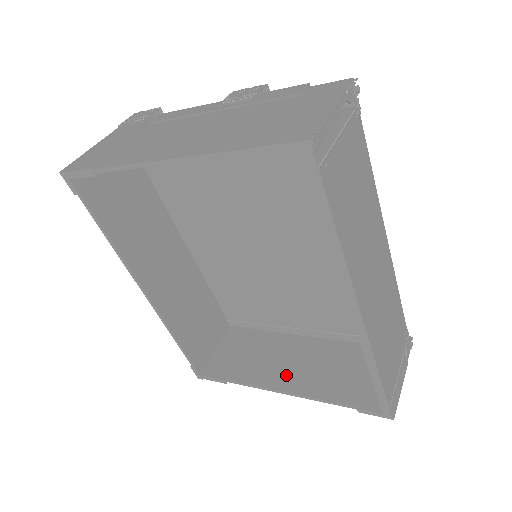
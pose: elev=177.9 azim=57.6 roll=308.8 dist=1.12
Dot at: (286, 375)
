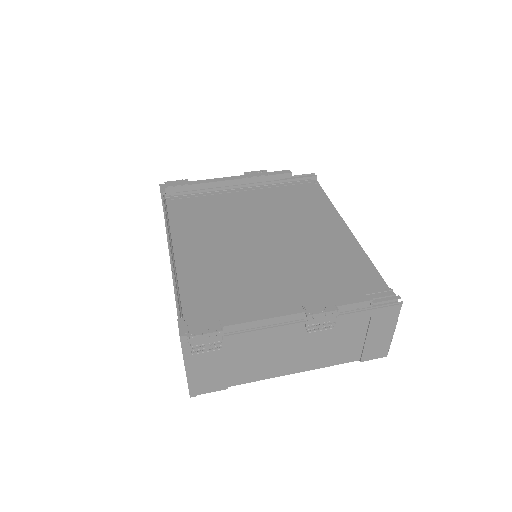
Dot at: occluded
